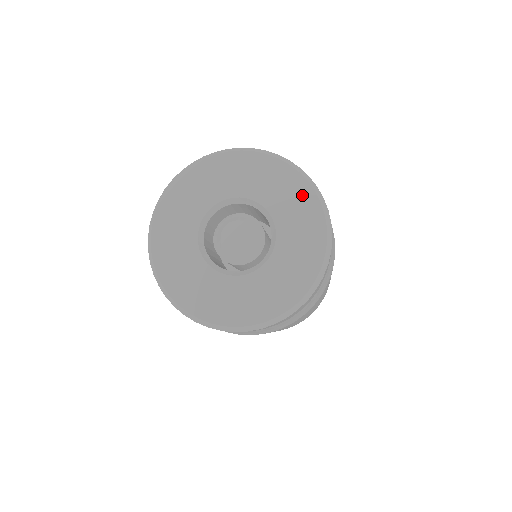
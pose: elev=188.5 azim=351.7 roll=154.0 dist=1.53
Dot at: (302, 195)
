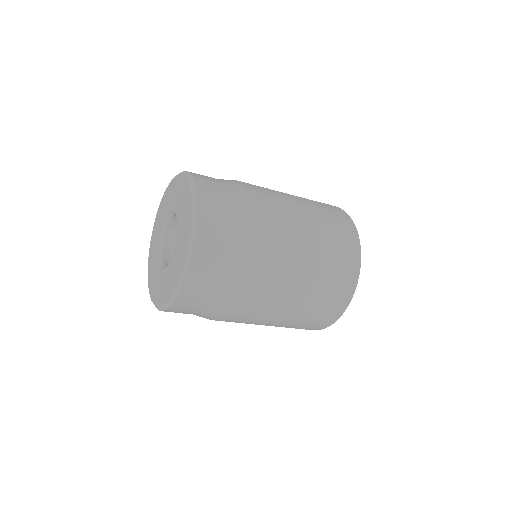
Dot at: (188, 211)
